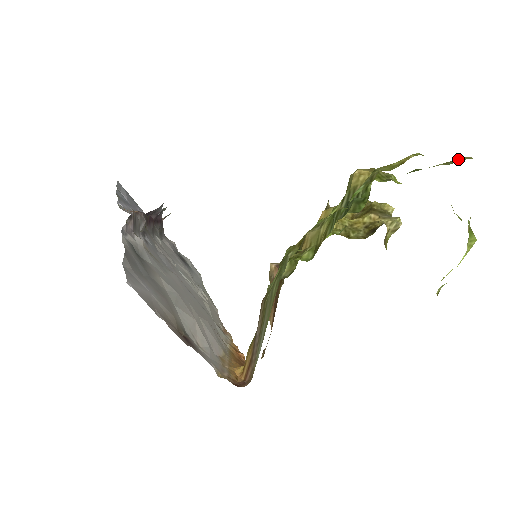
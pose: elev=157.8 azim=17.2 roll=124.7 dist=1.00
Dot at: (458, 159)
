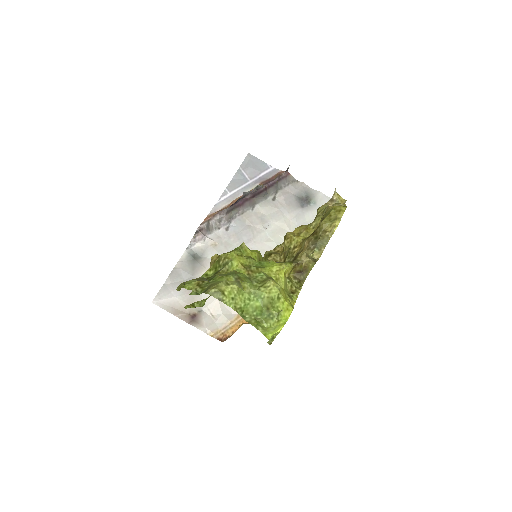
Dot at: (210, 287)
